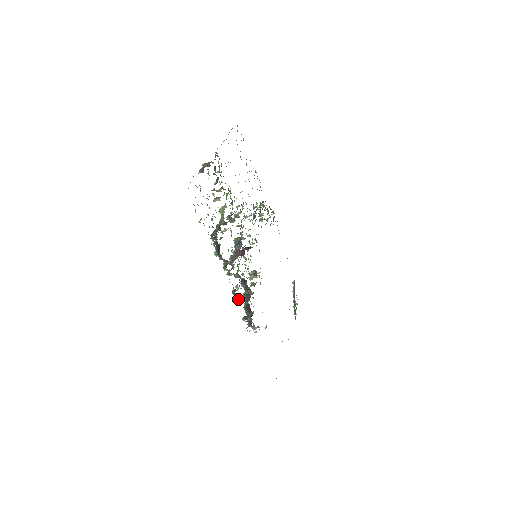
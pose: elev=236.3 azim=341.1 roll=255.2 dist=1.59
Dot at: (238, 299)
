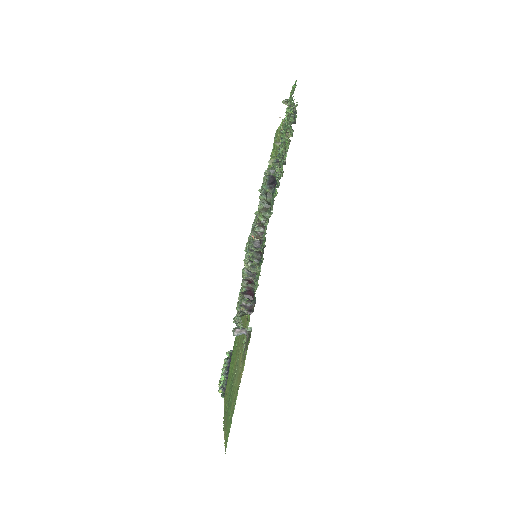
Dot at: (254, 266)
